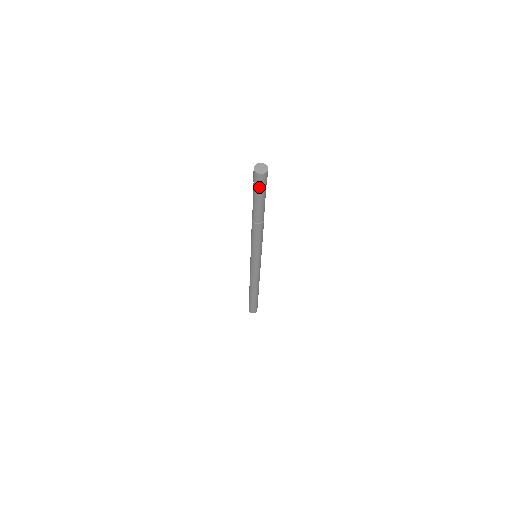
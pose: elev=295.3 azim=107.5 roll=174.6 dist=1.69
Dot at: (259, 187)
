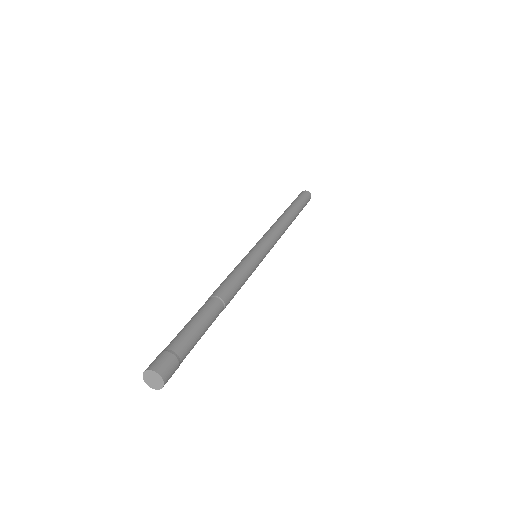
Dot at: occluded
